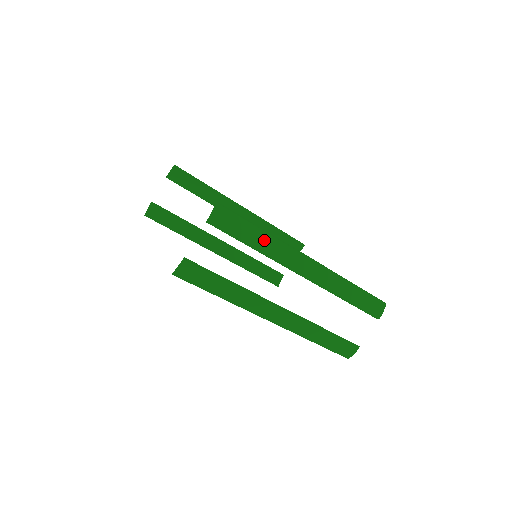
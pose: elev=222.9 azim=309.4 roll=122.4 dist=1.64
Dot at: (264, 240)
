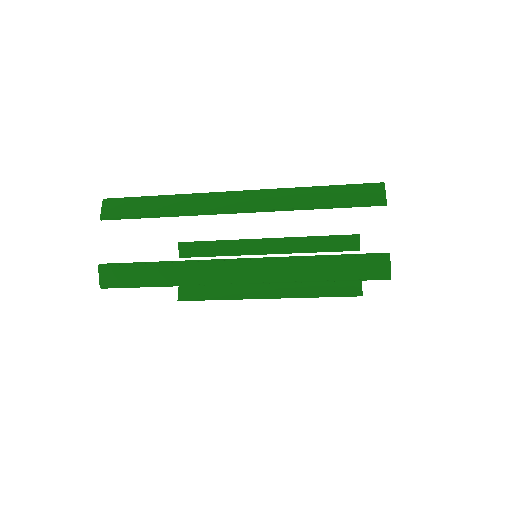
Dot at: (168, 203)
